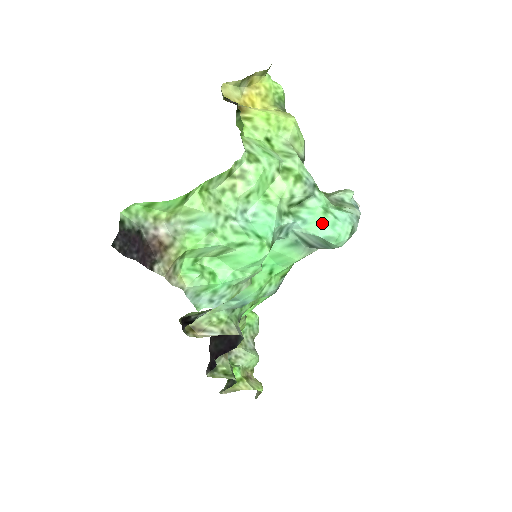
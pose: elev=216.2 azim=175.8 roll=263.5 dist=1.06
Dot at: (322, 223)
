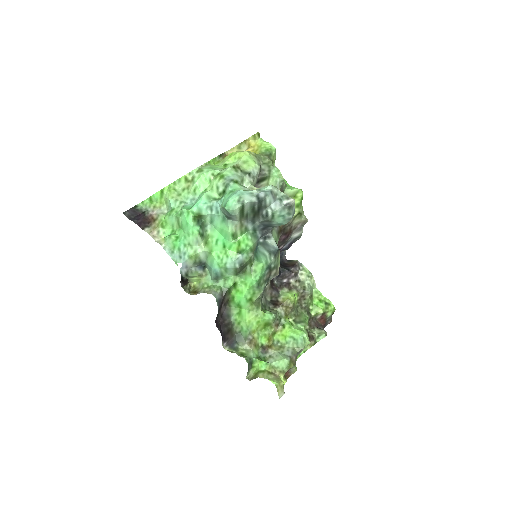
Dot at: (225, 198)
